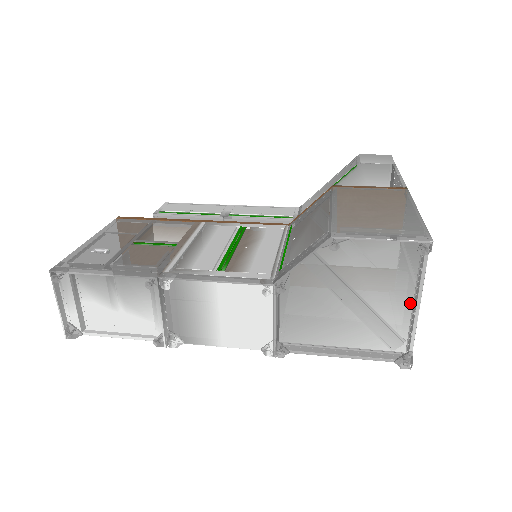
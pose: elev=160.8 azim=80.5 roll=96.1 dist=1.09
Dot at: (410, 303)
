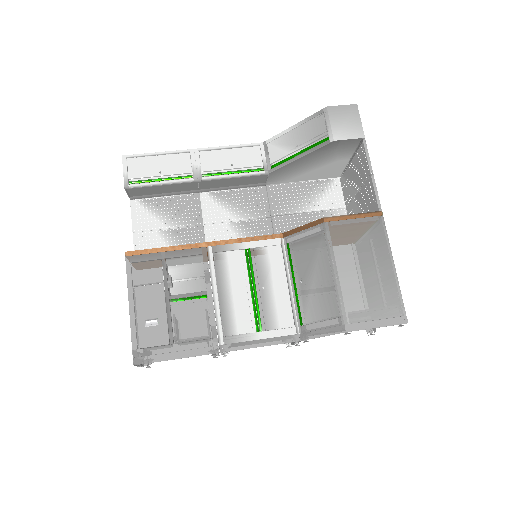
Dot at: occluded
